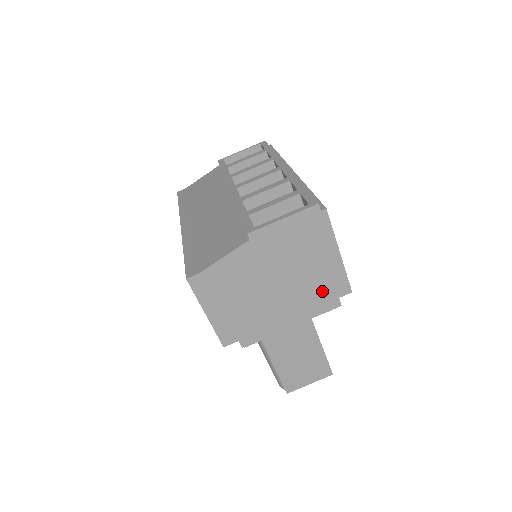
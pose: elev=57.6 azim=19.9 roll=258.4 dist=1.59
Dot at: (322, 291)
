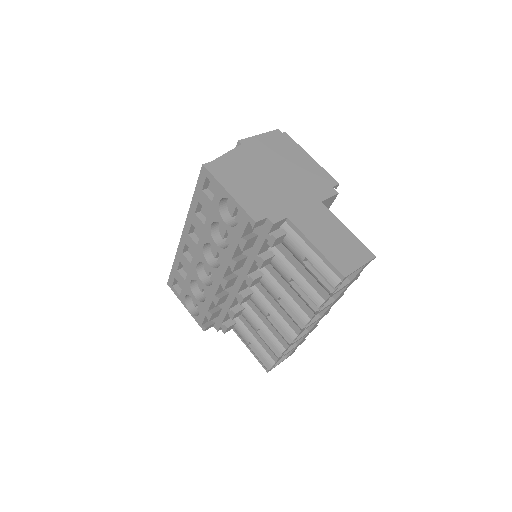
Dot at: (315, 181)
